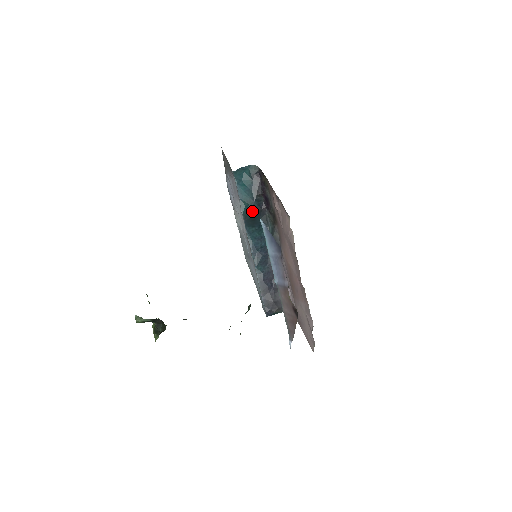
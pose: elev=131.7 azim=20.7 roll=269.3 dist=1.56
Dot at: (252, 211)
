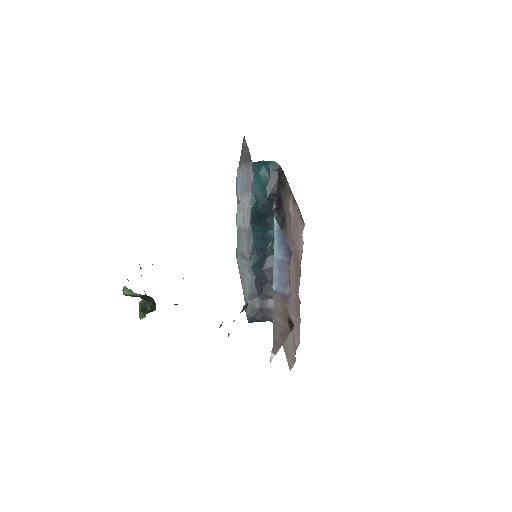
Dot at: (261, 209)
